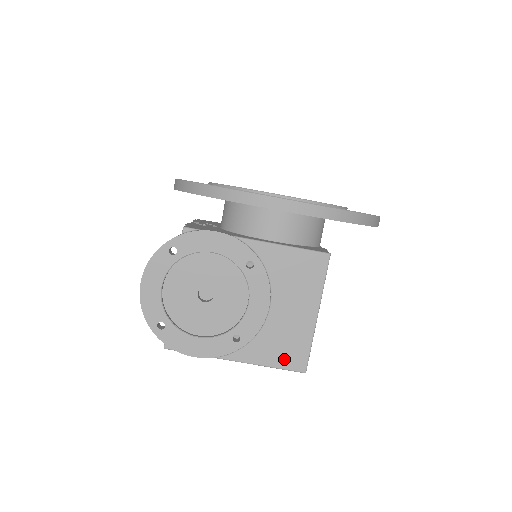
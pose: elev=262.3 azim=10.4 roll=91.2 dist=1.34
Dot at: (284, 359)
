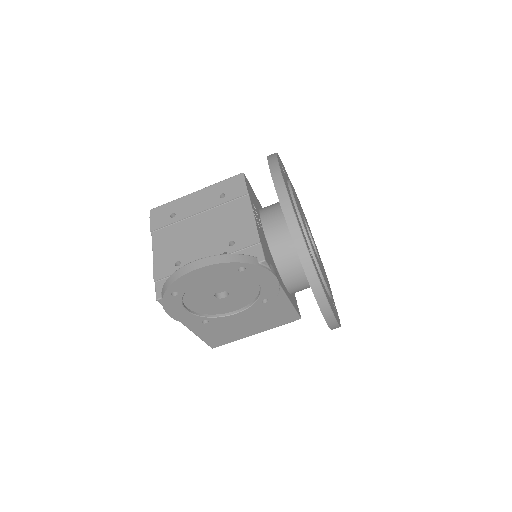
Dot at: (212, 340)
